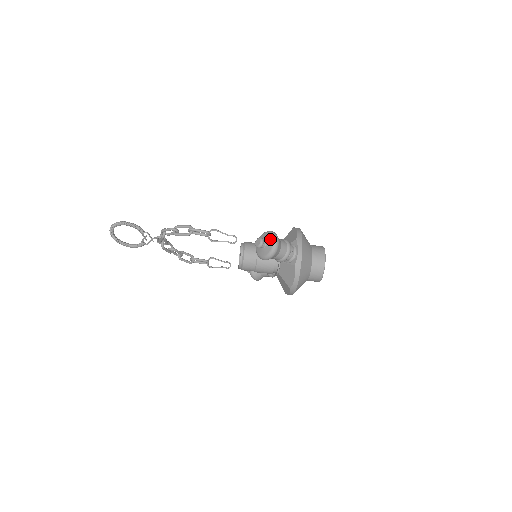
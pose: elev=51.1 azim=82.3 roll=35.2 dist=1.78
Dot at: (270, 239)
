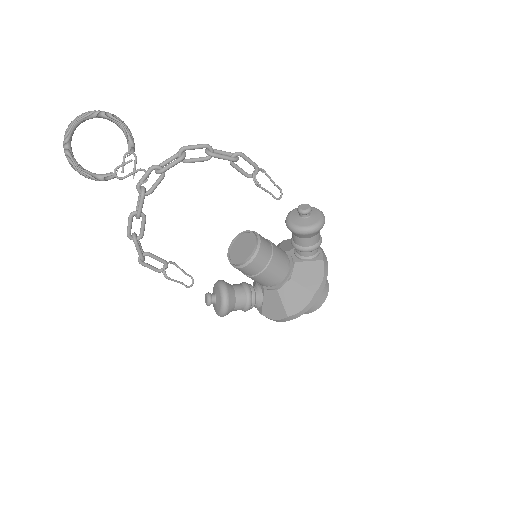
Dot at: (314, 209)
